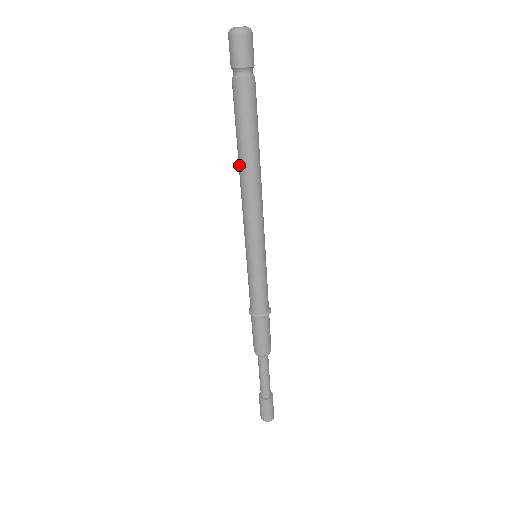
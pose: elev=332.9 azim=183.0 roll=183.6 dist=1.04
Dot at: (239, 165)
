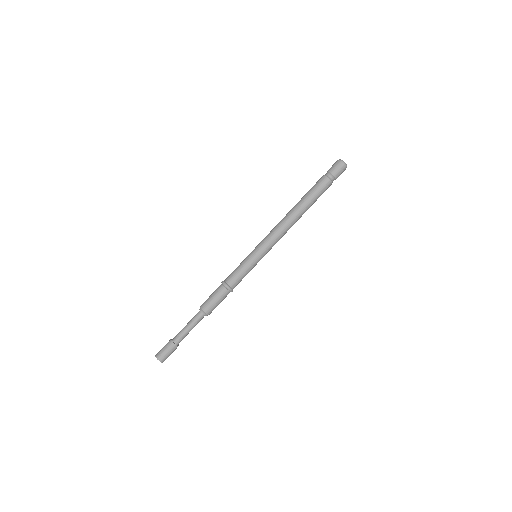
Dot at: (296, 211)
